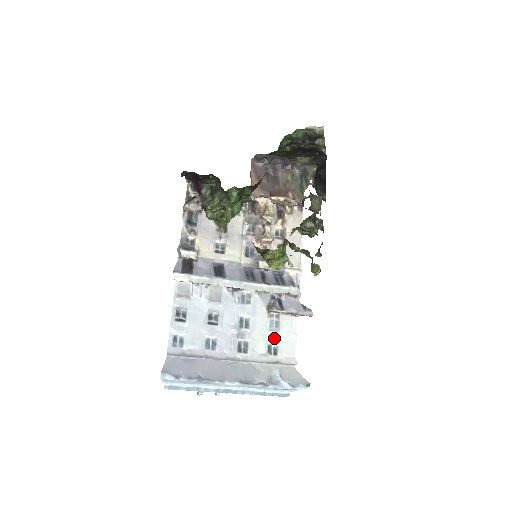
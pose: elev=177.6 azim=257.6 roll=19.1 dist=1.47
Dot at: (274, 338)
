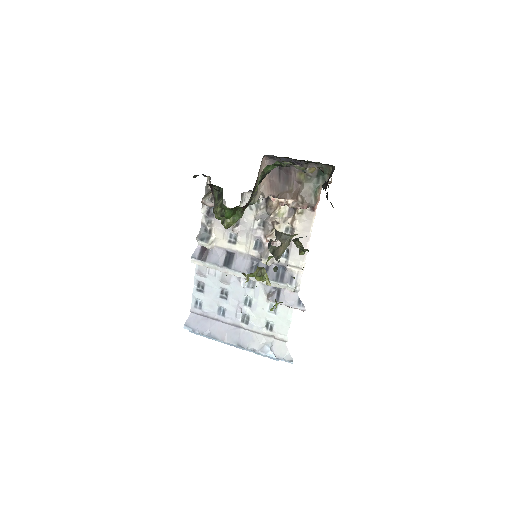
Dot at: (271, 319)
